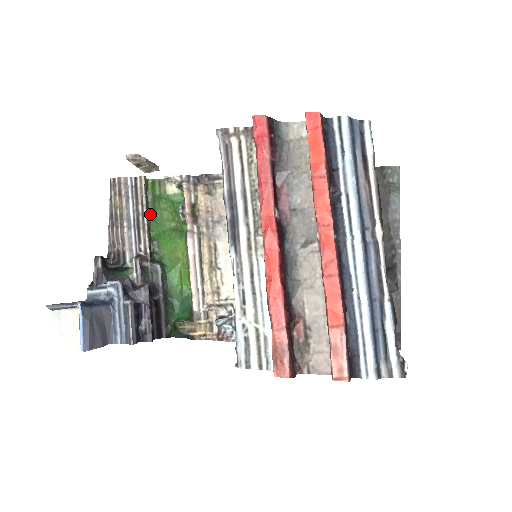
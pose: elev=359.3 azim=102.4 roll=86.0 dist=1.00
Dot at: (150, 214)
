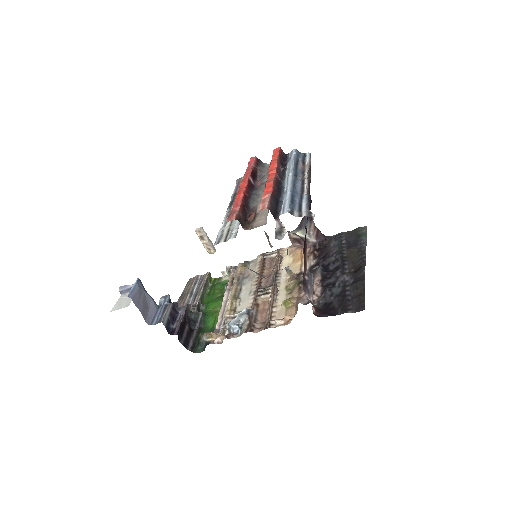
Dot at: (207, 293)
